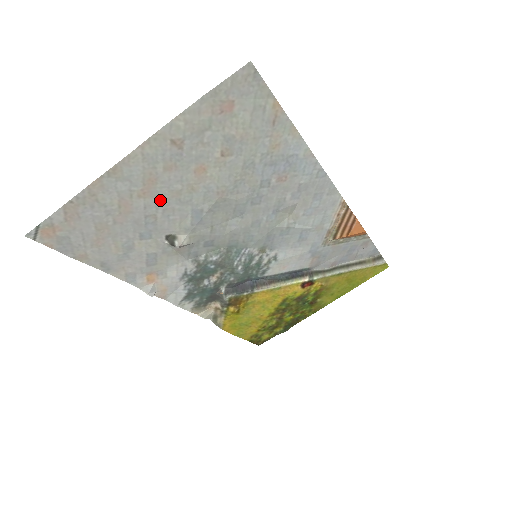
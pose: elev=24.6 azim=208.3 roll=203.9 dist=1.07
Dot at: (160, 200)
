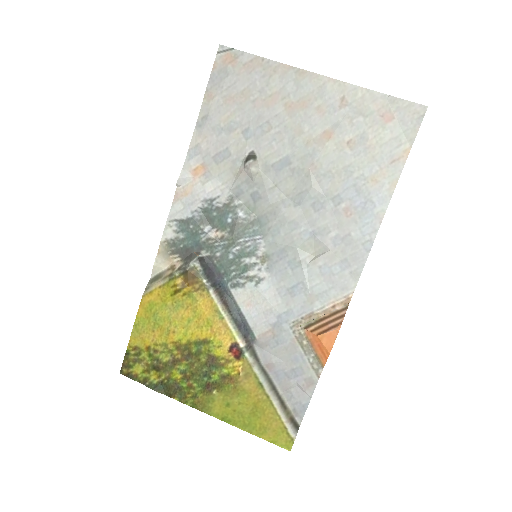
Dot at: (288, 123)
